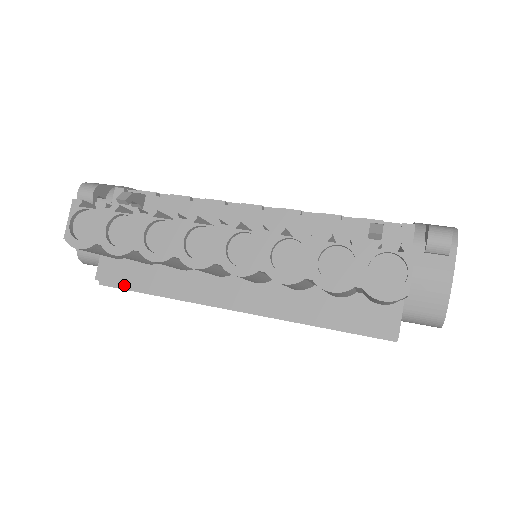
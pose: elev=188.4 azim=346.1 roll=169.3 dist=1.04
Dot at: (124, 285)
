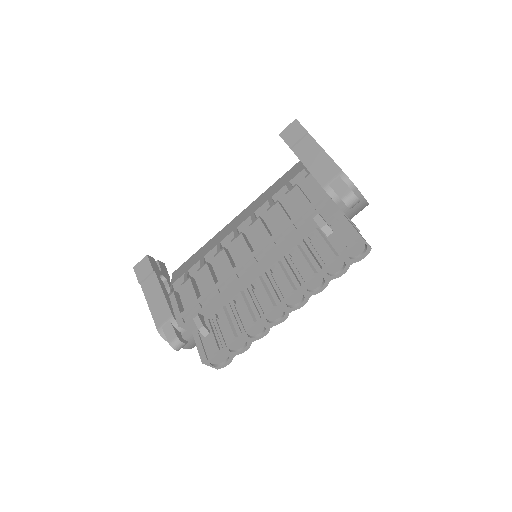
Dot at: occluded
